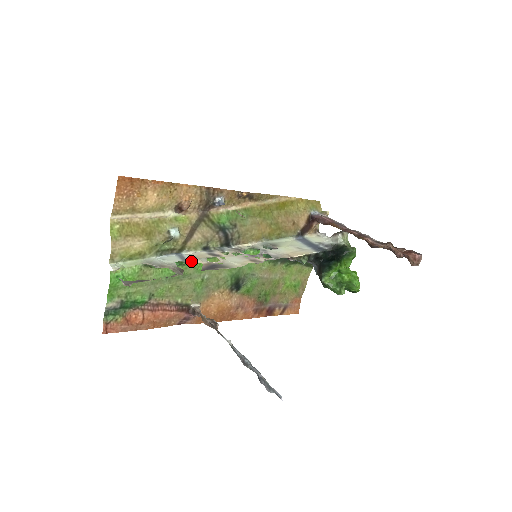
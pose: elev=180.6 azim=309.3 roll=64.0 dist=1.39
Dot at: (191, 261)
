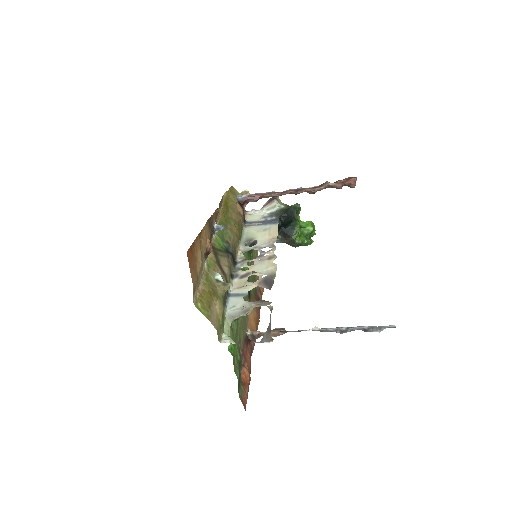
Dot at: (247, 292)
